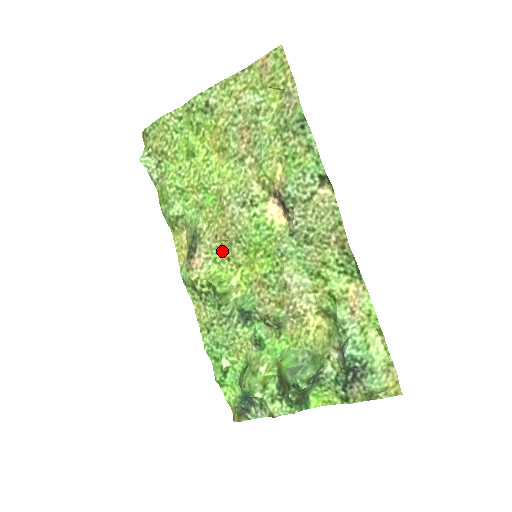
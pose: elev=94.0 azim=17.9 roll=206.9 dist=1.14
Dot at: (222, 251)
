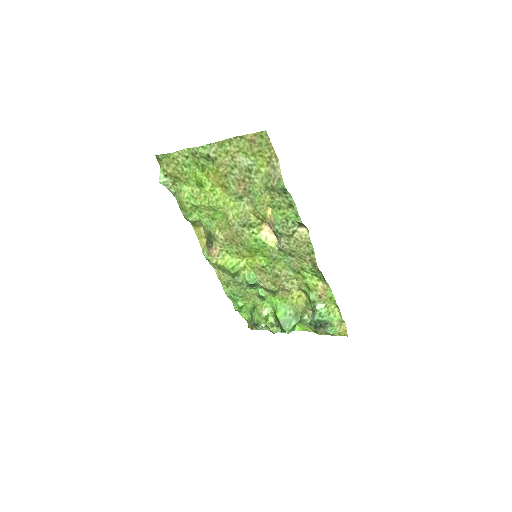
Dot at: (232, 247)
